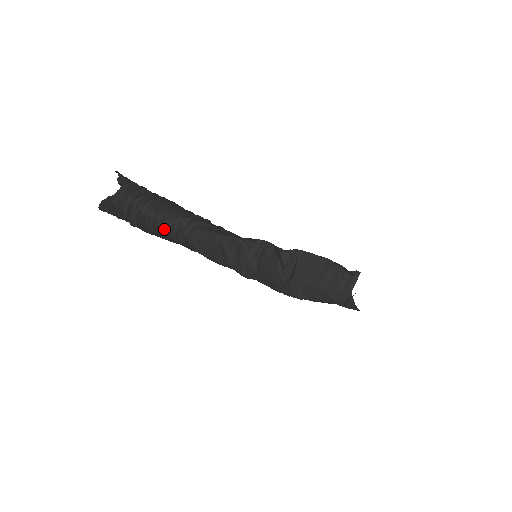
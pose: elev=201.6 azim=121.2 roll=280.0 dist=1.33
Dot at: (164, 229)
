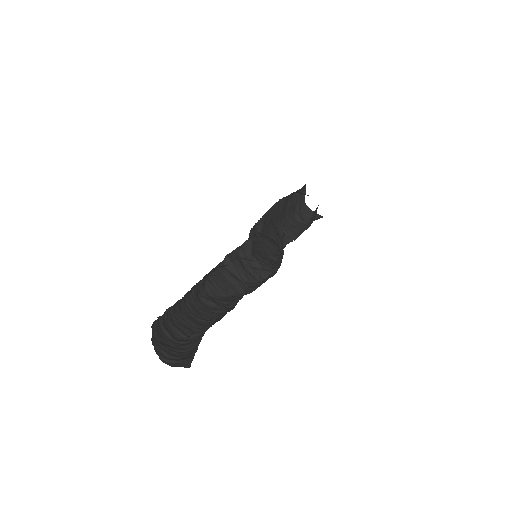
Dot at: (192, 309)
